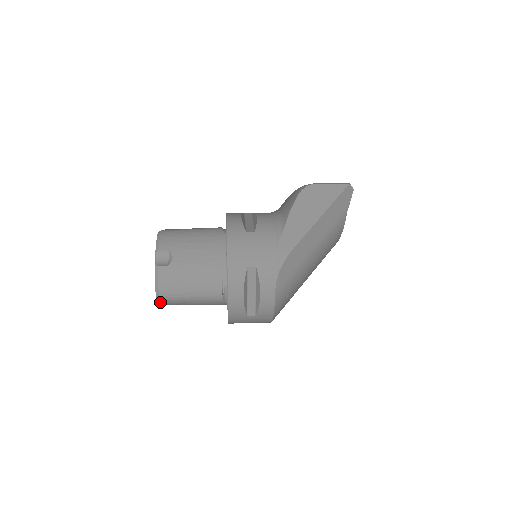
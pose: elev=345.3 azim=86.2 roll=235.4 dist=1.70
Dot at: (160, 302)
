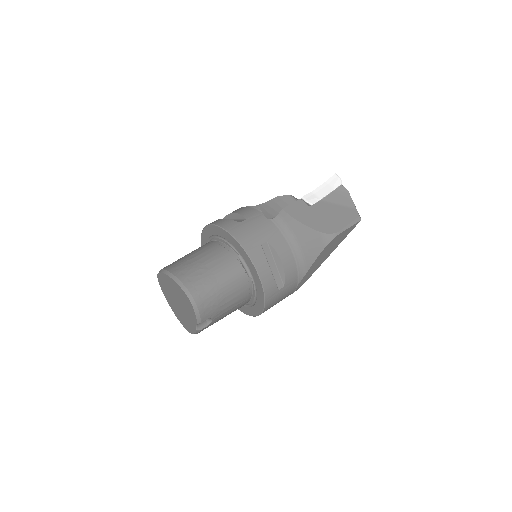
Dot at: occluded
